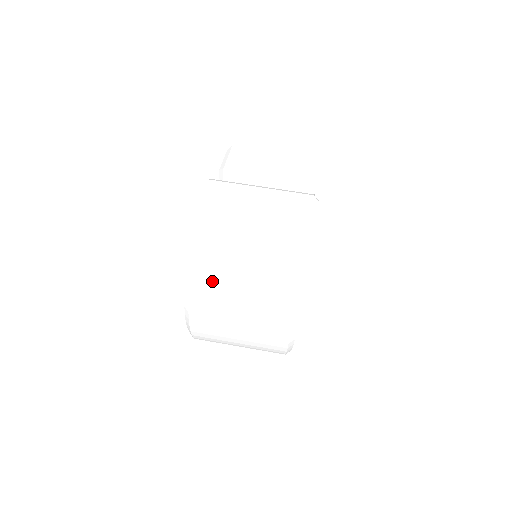
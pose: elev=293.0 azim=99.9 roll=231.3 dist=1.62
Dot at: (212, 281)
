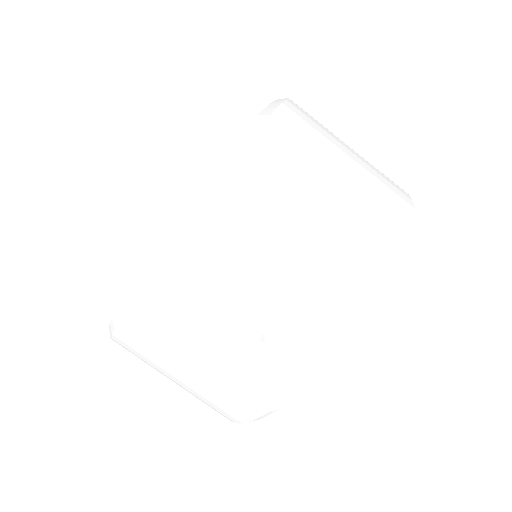
Dot at: occluded
